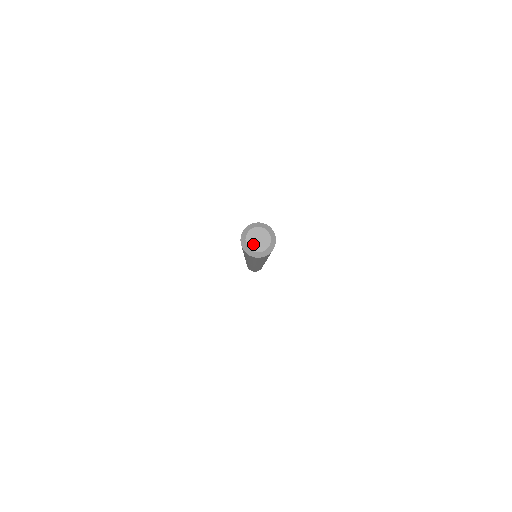
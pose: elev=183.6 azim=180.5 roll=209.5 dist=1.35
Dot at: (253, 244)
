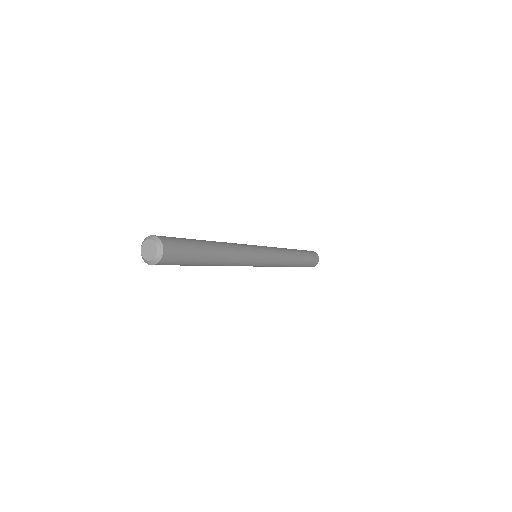
Dot at: (146, 255)
